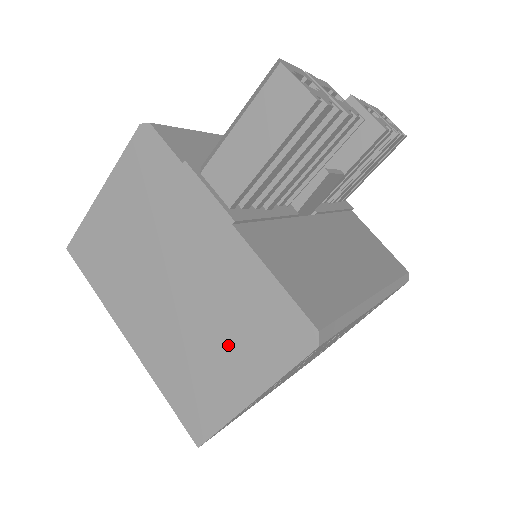
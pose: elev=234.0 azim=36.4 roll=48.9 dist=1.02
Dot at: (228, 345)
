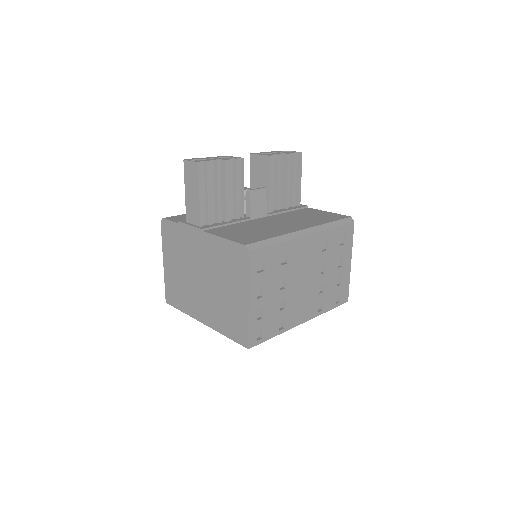
Dot at: (228, 284)
